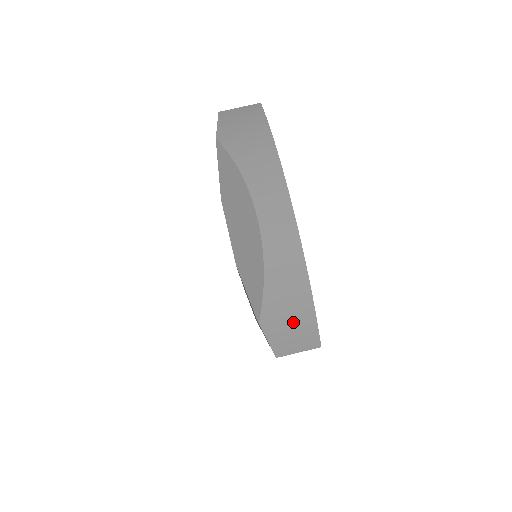
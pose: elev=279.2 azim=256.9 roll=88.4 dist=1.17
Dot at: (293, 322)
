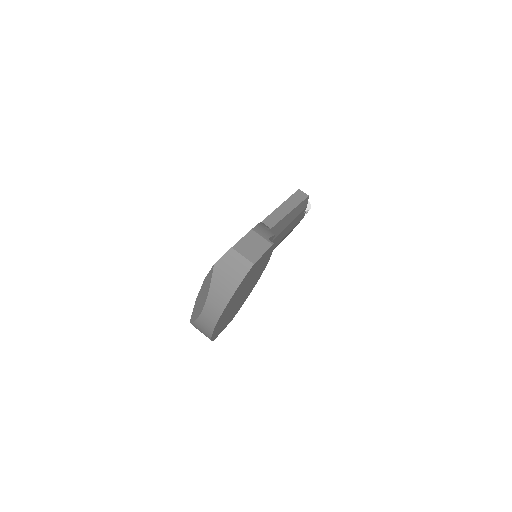
Dot at: (203, 333)
